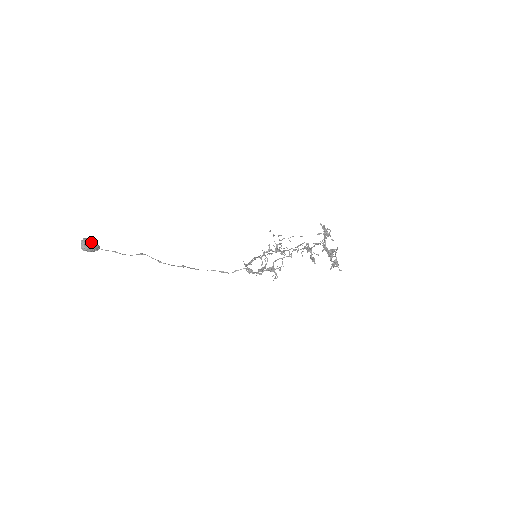
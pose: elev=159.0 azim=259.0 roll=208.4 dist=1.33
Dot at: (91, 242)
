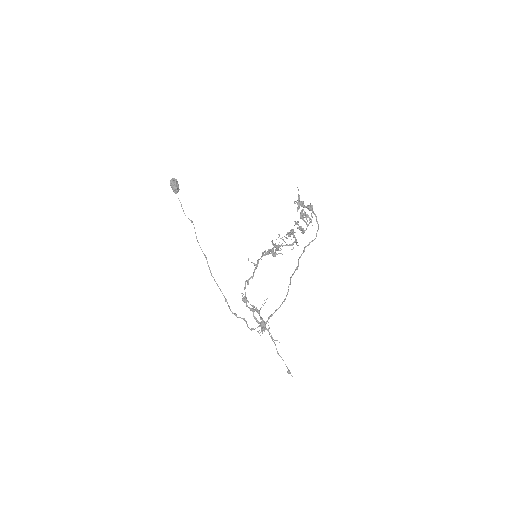
Dot at: occluded
